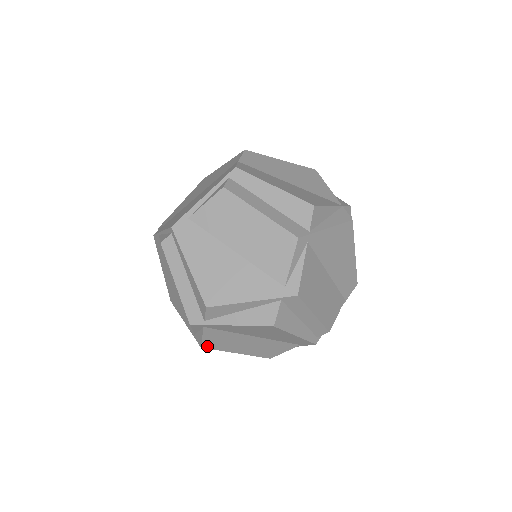
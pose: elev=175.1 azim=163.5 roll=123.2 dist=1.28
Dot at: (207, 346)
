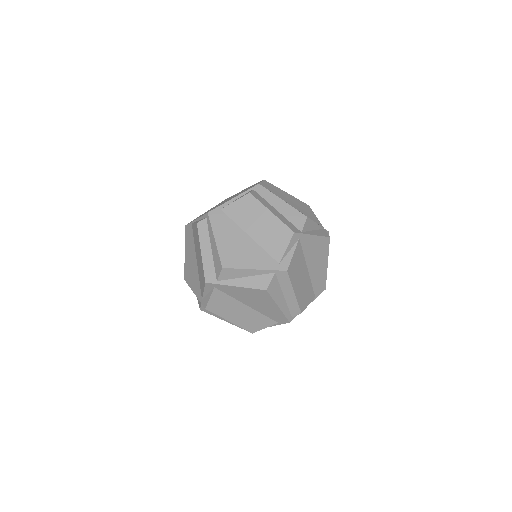
Dot at: (210, 308)
